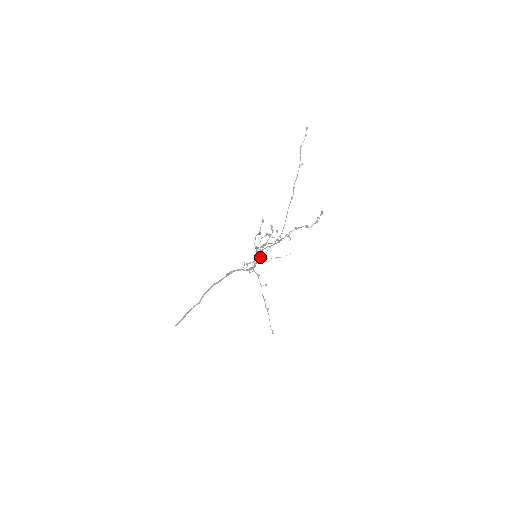
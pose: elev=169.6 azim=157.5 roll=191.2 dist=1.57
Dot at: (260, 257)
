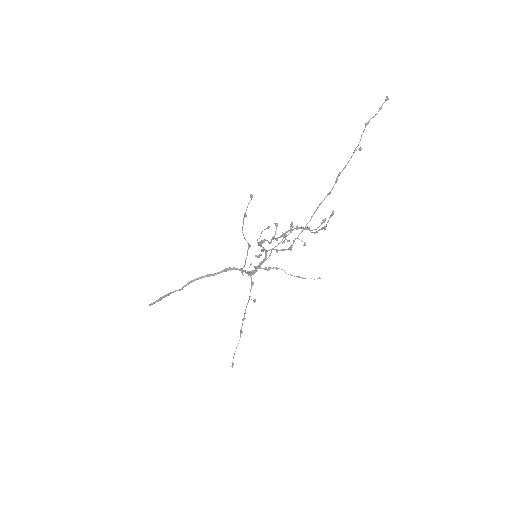
Dot at: (263, 261)
